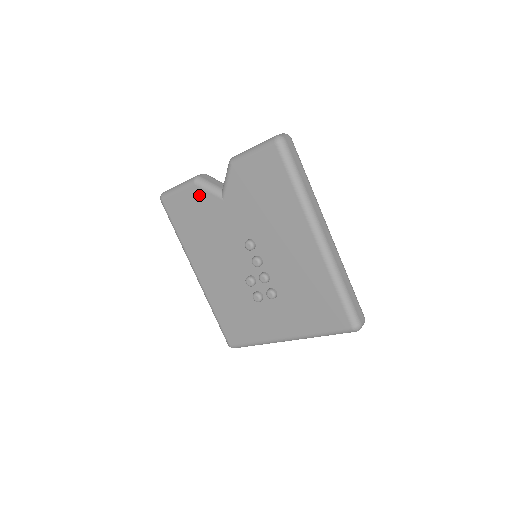
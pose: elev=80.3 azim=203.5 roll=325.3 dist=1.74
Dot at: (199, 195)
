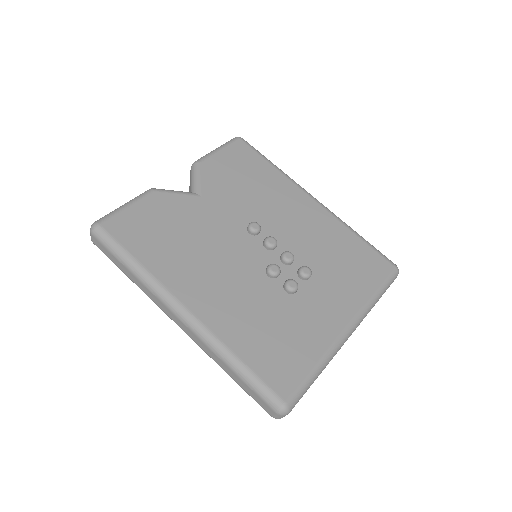
Dot at: (164, 200)
